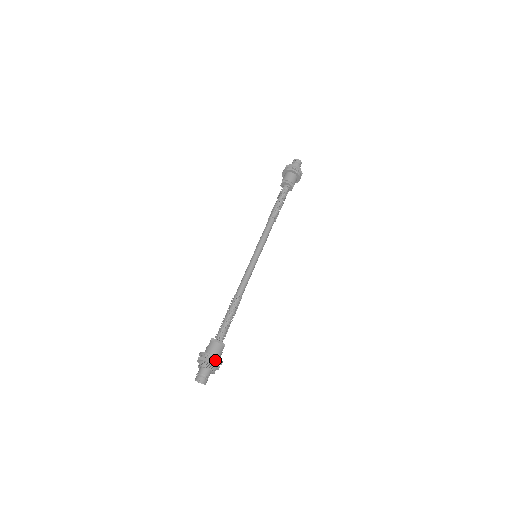
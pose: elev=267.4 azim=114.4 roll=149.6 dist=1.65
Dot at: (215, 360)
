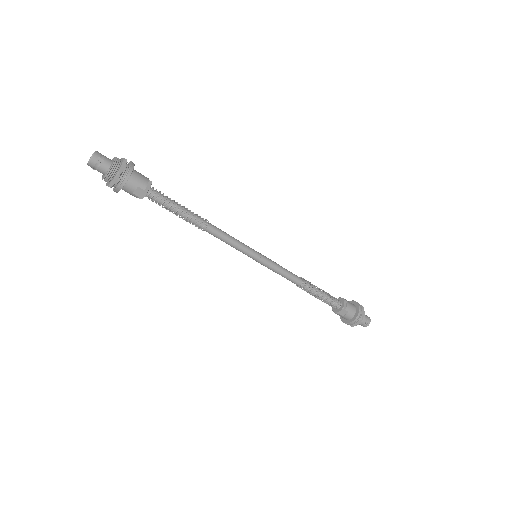
Dot at: (127, 170)
